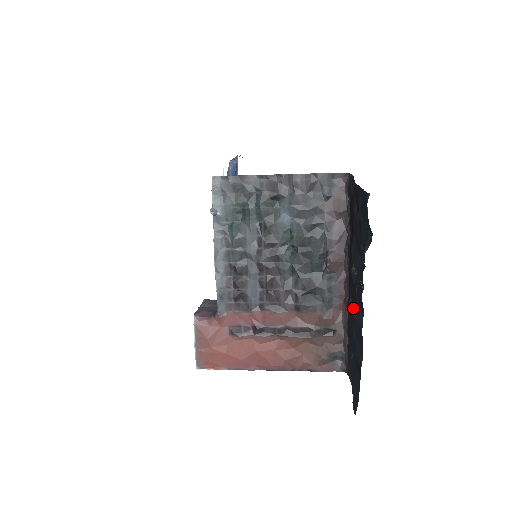
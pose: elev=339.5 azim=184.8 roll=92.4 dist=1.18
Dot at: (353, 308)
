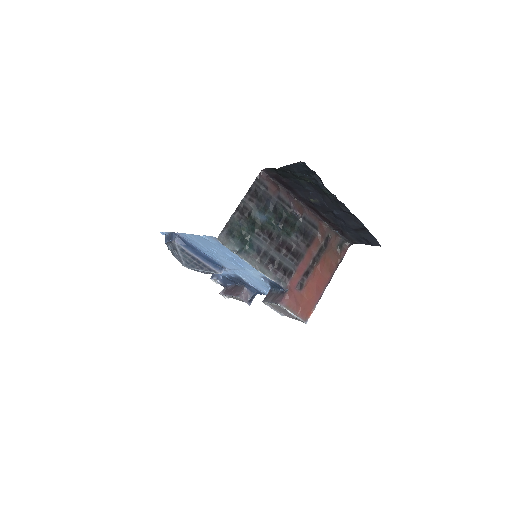
Dot at: (329, 215)
